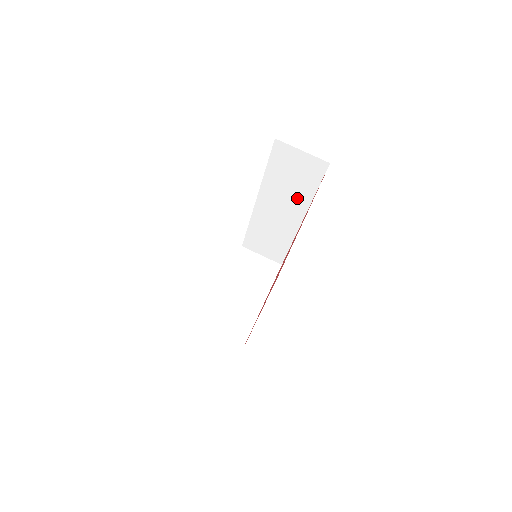
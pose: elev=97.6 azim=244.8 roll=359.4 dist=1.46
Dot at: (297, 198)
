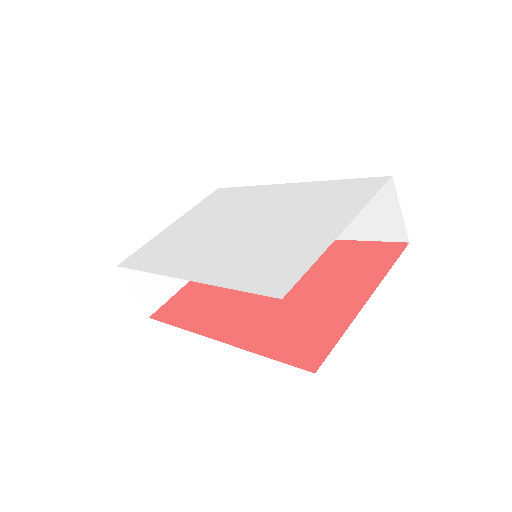
Dot at: occluded
